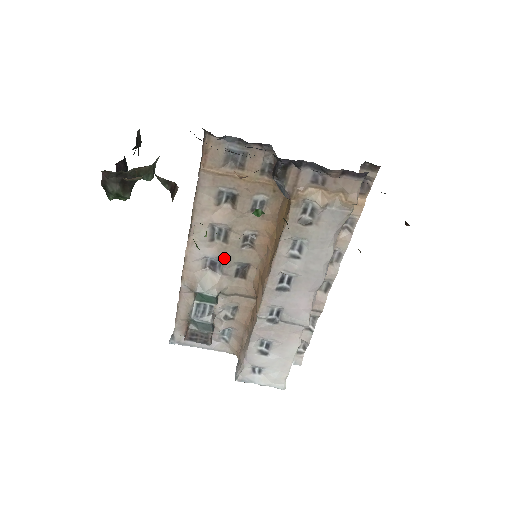
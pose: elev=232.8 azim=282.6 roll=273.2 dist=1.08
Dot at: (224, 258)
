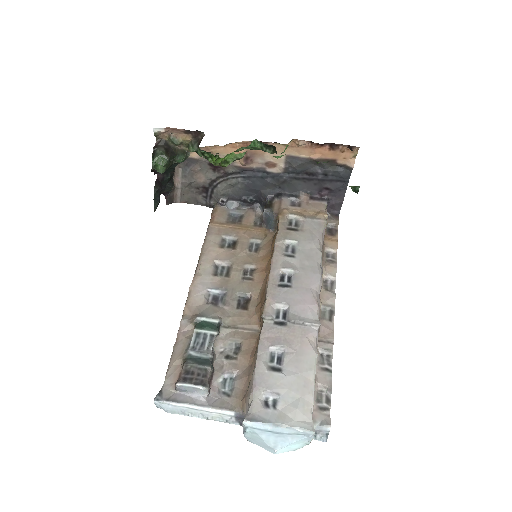
Dot at: (226, 290)
